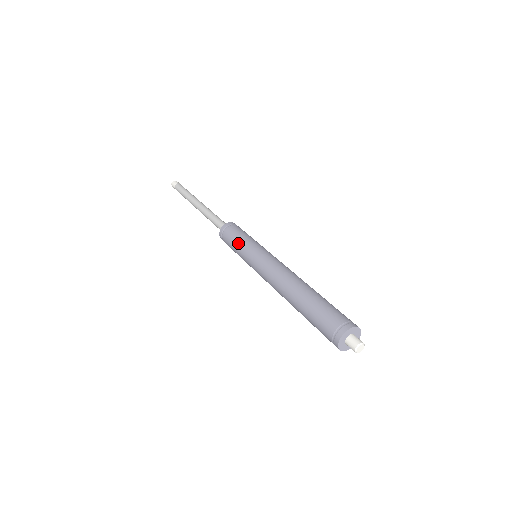
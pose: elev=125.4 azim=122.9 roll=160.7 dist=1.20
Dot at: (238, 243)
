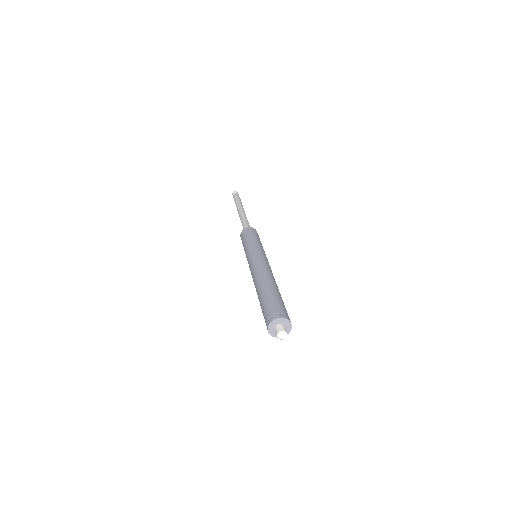
Dot at: (246, 243)
